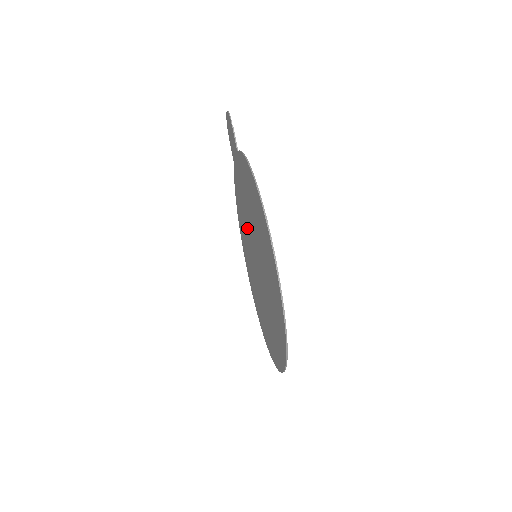
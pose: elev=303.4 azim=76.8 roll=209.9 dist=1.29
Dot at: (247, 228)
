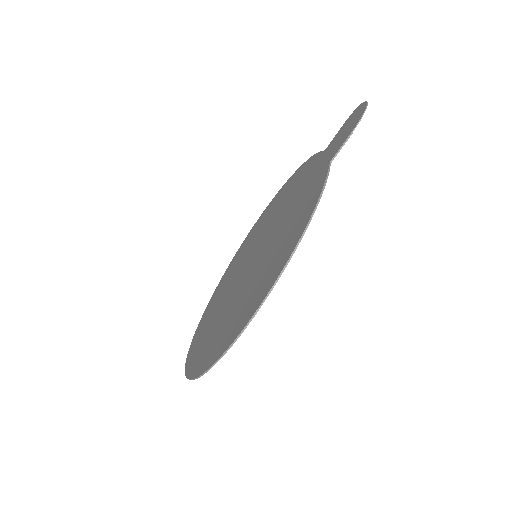
Dot at: (276, 219)
